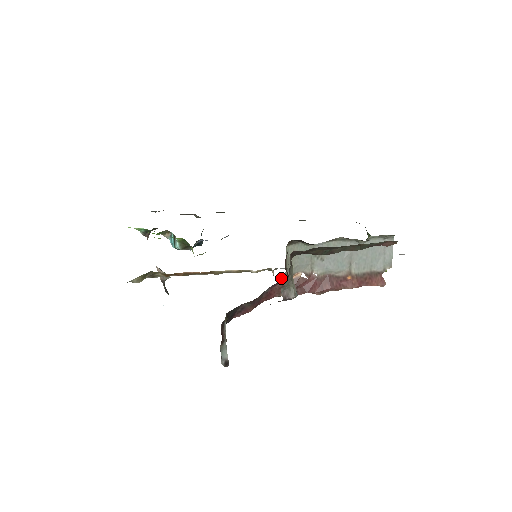
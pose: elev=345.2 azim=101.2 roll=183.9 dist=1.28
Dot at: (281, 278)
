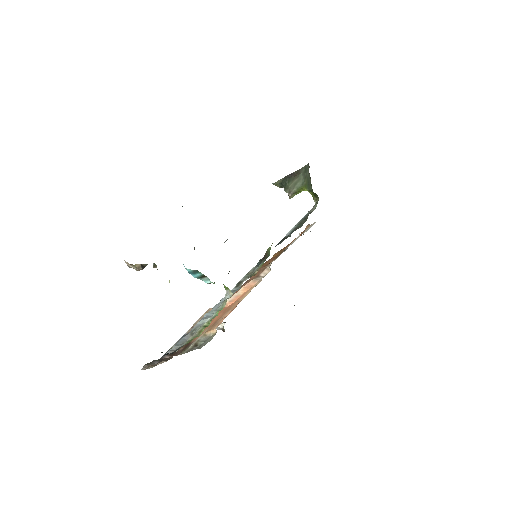
Dot at: occluded
